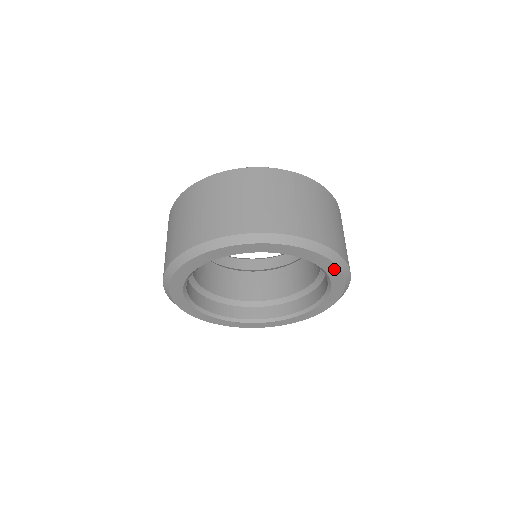
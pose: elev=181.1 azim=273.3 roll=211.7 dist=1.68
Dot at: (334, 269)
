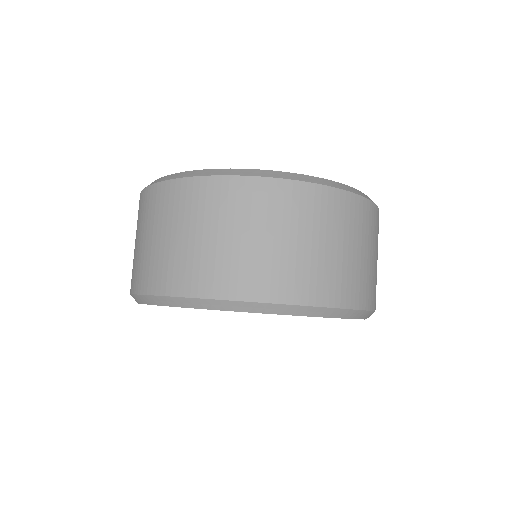
Dot at: occluded
